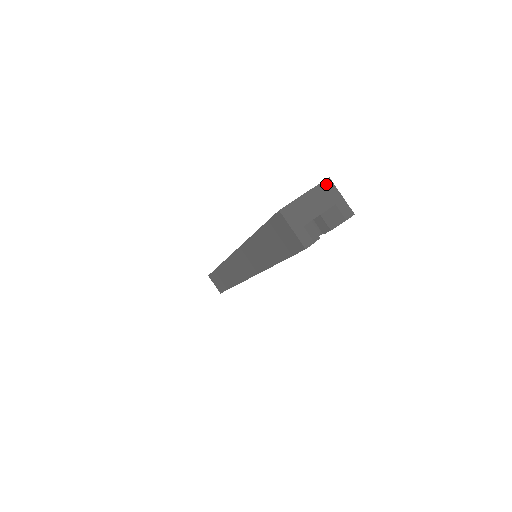
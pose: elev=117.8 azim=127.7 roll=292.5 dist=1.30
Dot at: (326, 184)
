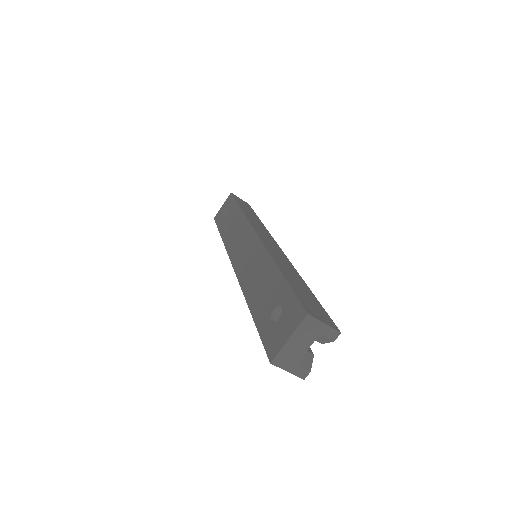
Dot at: (306, 321)
